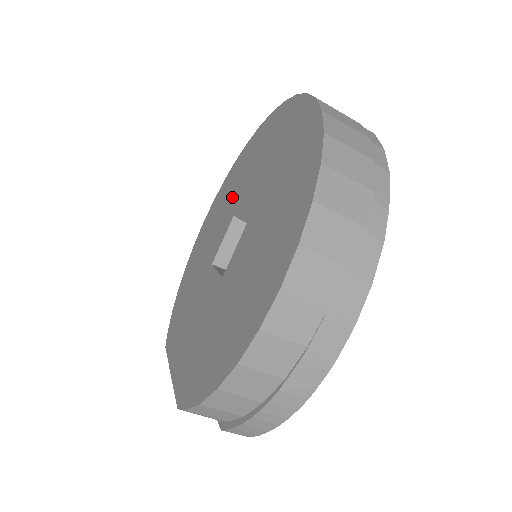
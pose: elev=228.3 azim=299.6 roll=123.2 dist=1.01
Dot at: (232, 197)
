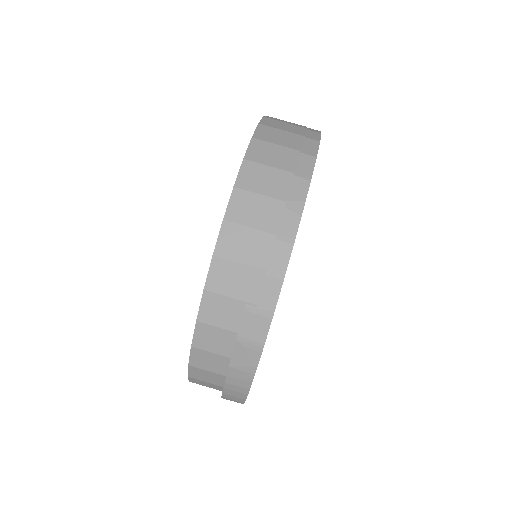
Dot at: occluded
